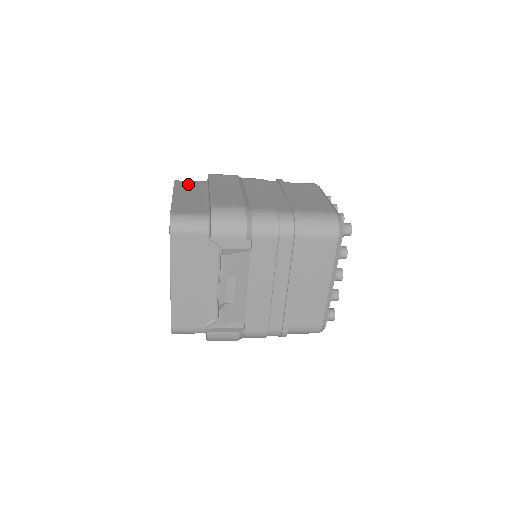
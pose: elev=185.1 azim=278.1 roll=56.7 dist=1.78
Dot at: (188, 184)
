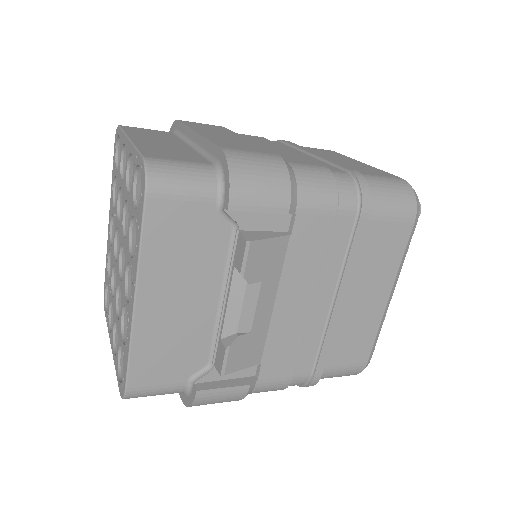
Dot at: (146, 130)
